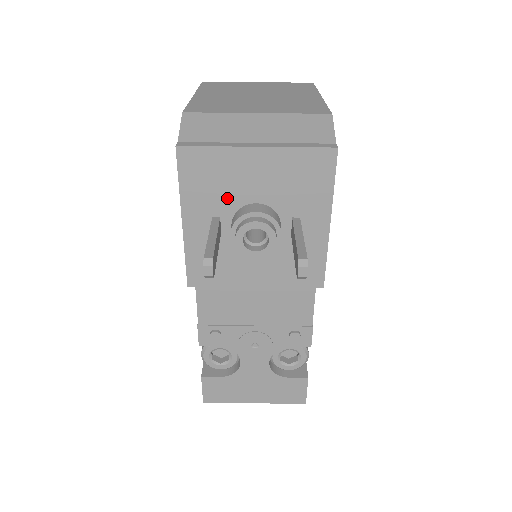
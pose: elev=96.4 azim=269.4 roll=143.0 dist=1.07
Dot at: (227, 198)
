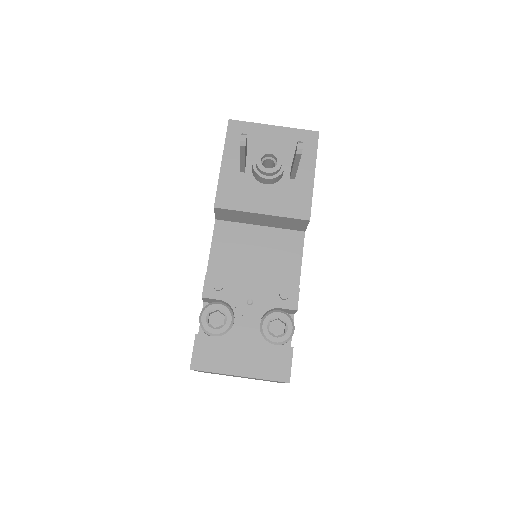
Dot at: (252, 151)
